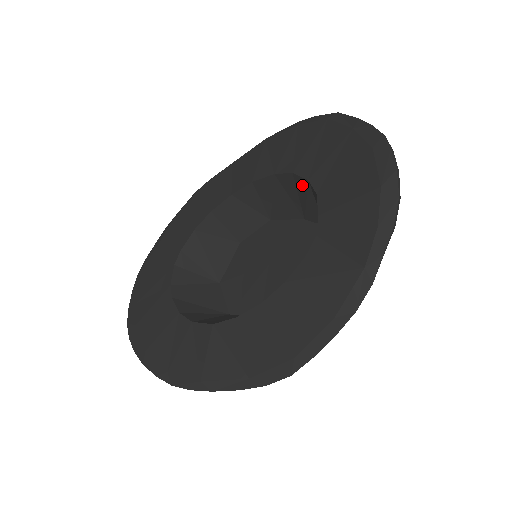
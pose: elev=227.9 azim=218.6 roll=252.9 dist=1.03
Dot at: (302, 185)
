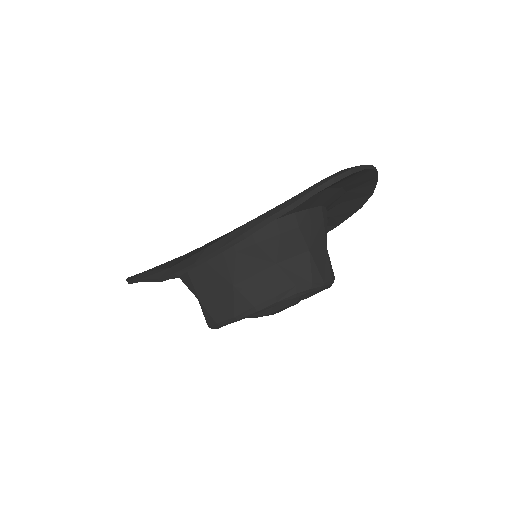
Dot at: occluded
